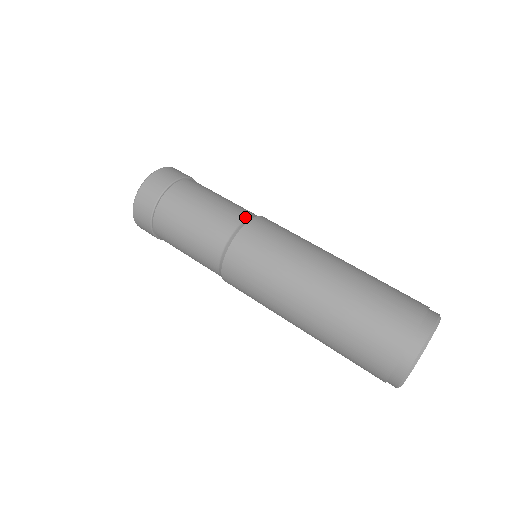
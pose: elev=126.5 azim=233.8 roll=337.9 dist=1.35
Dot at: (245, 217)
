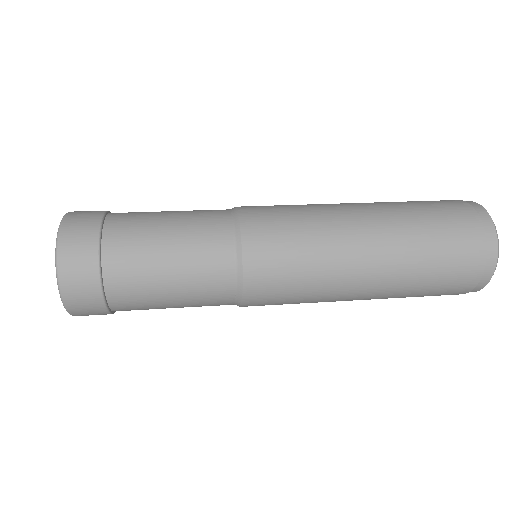
Dot at: (229, 226)
